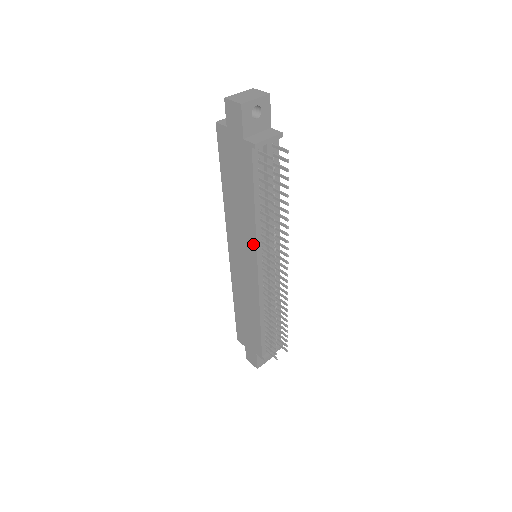
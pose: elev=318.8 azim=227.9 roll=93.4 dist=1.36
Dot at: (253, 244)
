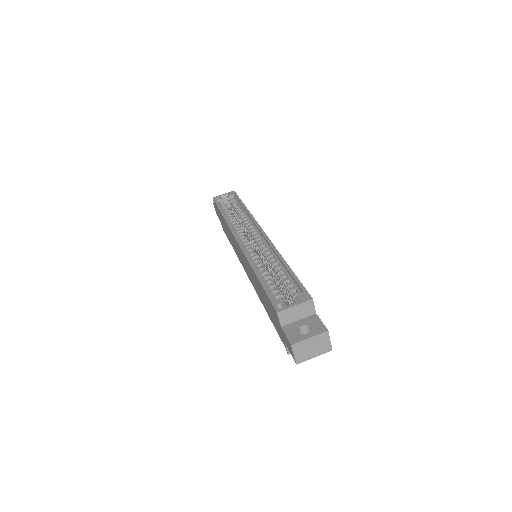
Dot at: occluded
